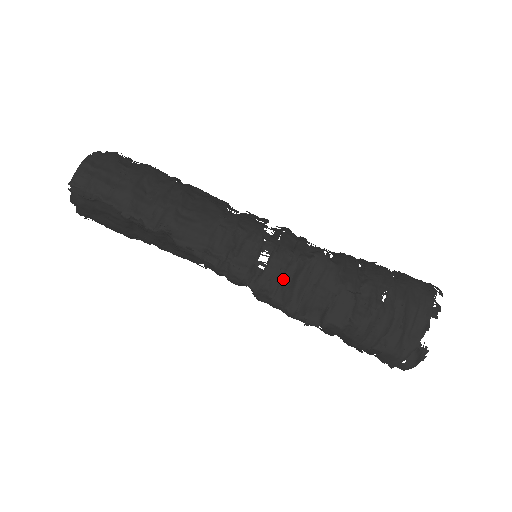
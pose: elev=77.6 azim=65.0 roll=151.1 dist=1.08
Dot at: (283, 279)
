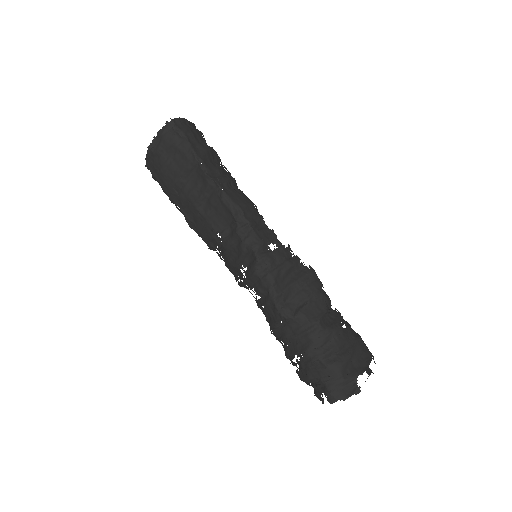
Dot at: (283, 264)
